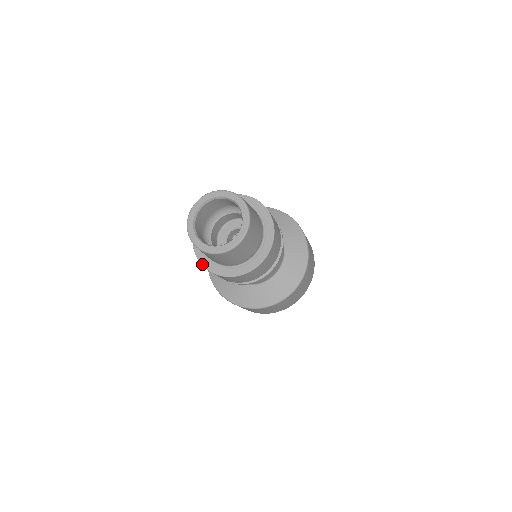
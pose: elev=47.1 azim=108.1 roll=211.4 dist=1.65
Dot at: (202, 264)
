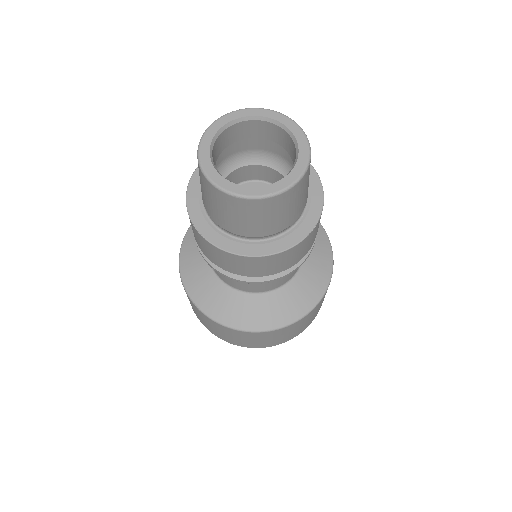
Dot at: (196, 226)
